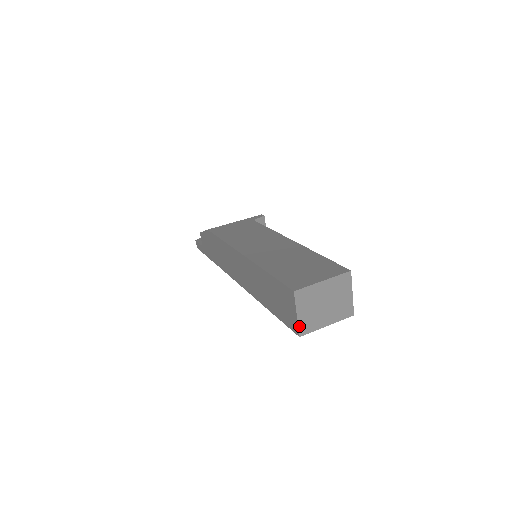
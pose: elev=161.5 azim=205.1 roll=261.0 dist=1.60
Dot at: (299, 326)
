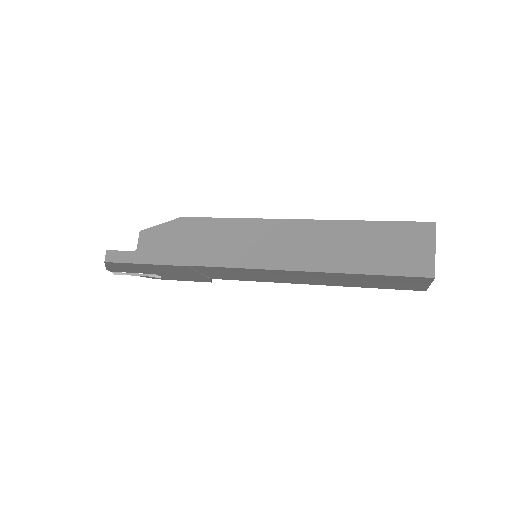
Dot at: occluded
